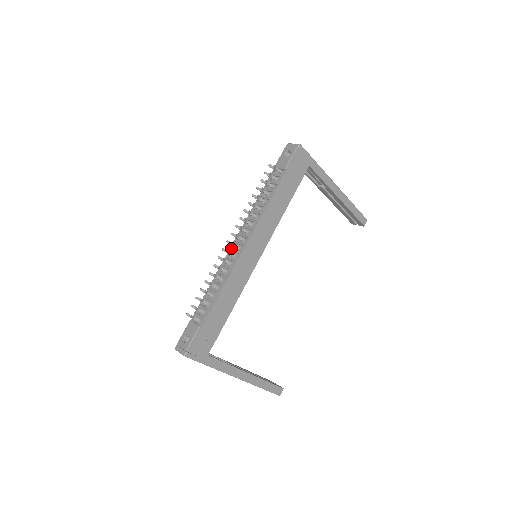
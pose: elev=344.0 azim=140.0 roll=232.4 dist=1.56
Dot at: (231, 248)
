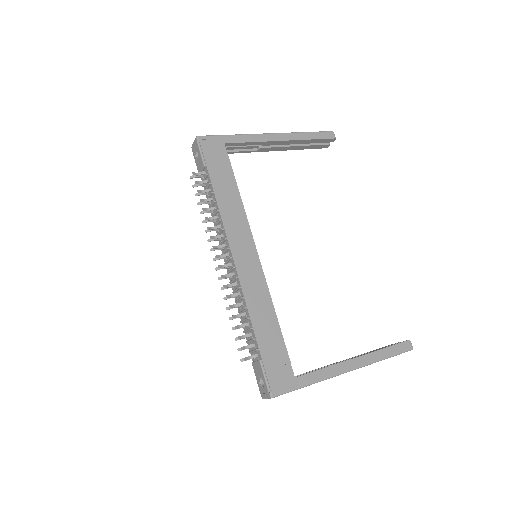
Dot at: (227, 271)
